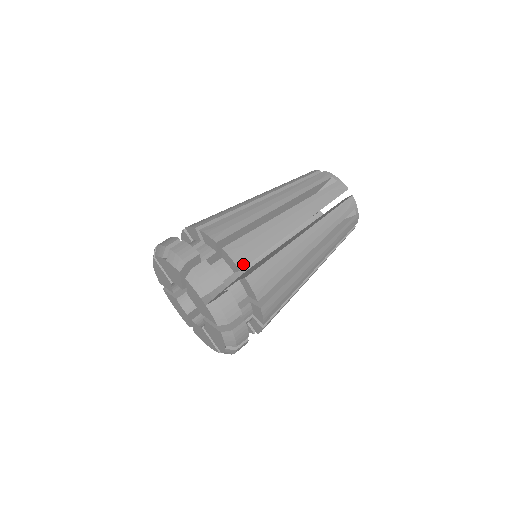
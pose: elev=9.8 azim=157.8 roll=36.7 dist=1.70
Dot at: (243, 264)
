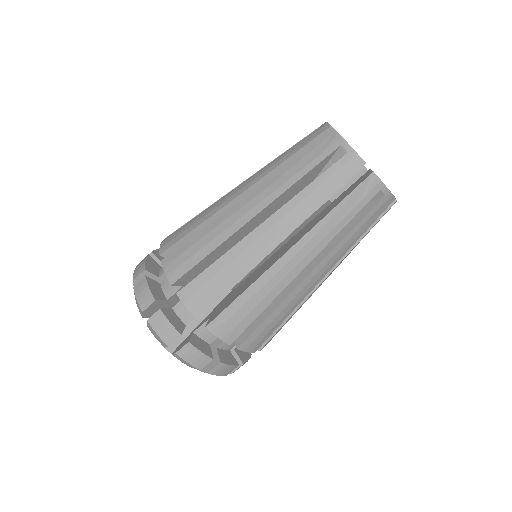
Dot at: (201, 312)
